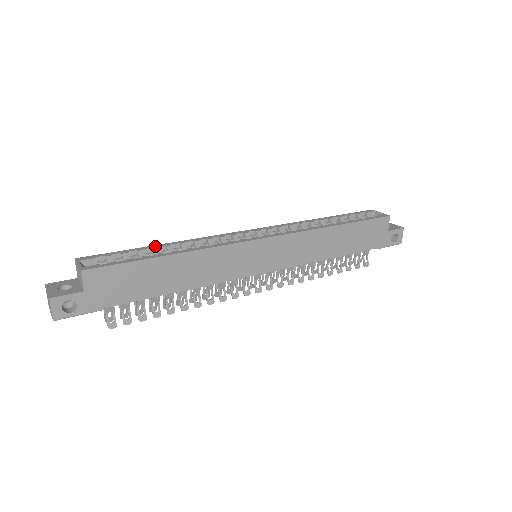
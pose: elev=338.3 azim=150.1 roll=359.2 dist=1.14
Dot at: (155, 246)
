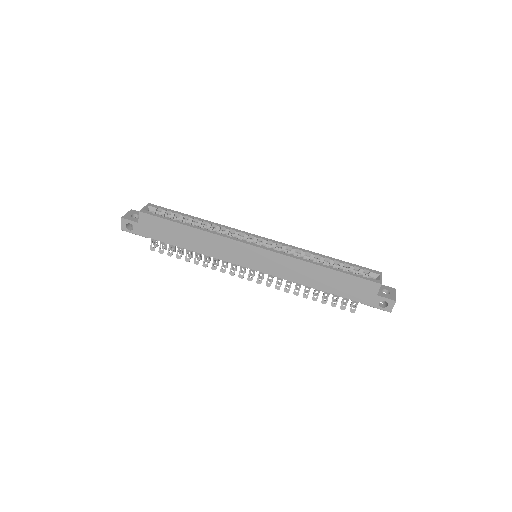
Dot at: (193, 217)
